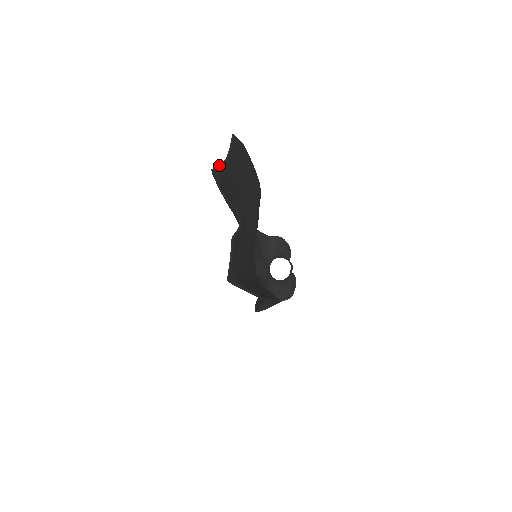
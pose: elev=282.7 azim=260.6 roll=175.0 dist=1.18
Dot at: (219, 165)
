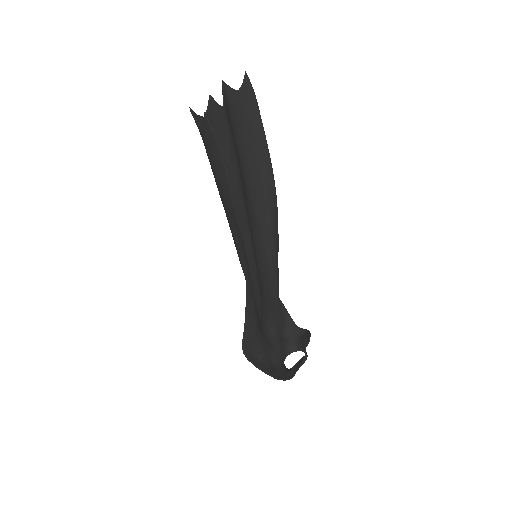
Dot at: (231, 88)
